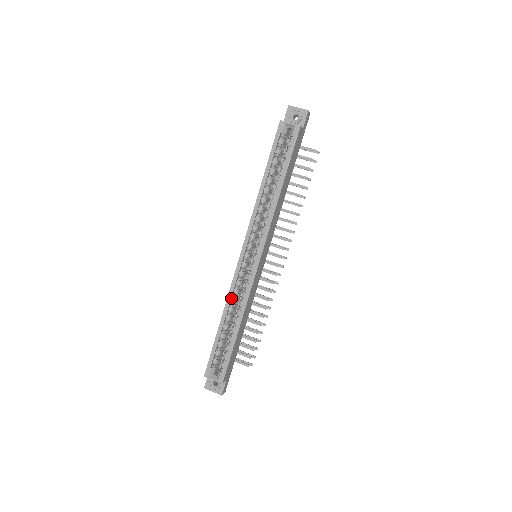
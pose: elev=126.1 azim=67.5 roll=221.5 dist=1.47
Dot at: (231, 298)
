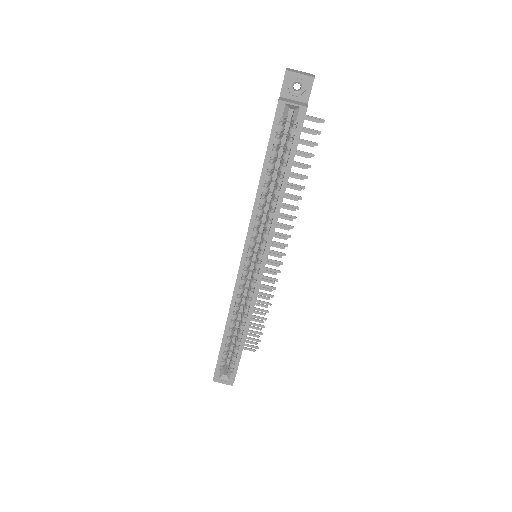
Dot at: (234, 307)
